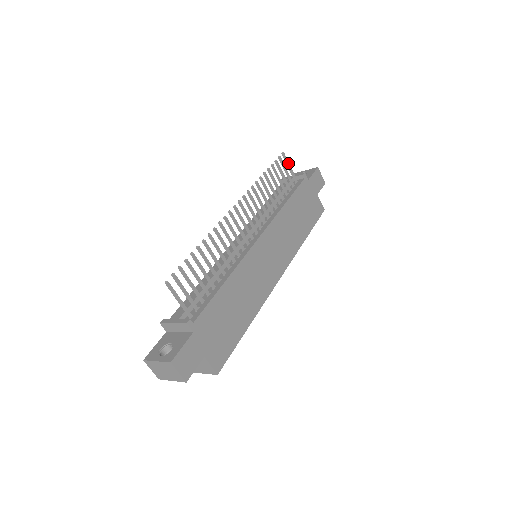
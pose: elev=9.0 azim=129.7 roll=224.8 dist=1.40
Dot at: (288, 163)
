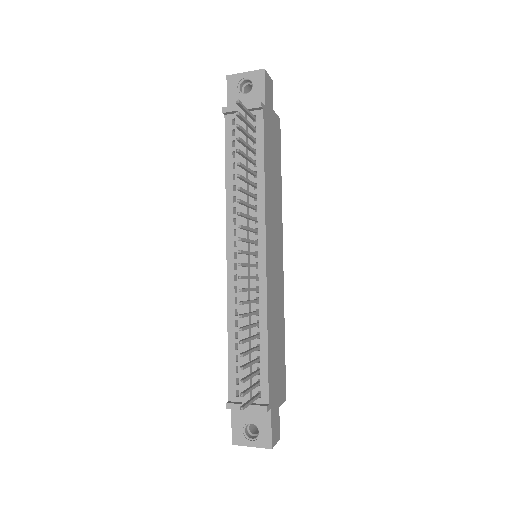
Dot at: (244, 108)
